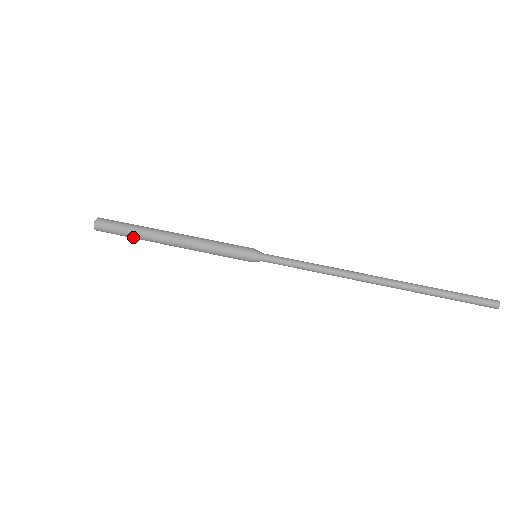
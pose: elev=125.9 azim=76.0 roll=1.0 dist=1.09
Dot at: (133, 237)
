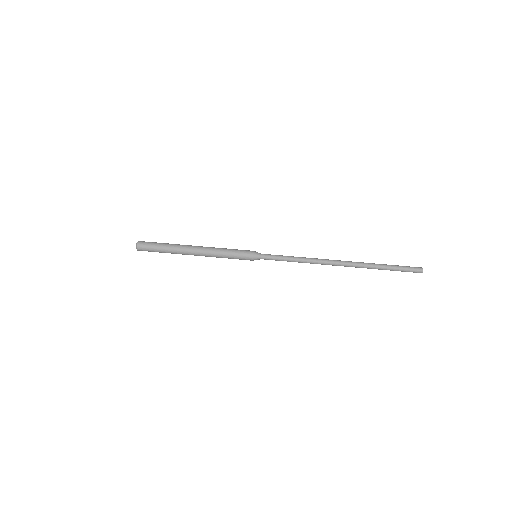
Dot at: (166, 252)
